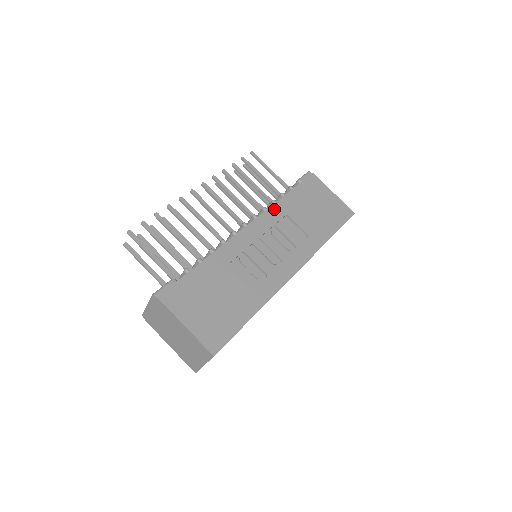
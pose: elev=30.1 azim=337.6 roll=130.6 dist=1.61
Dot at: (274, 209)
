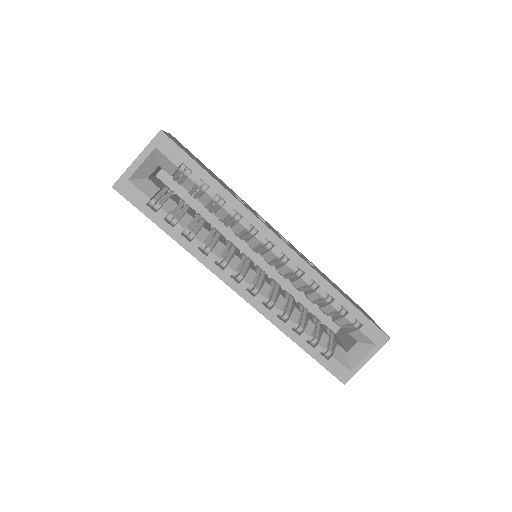
Dot at: (305, 257)
